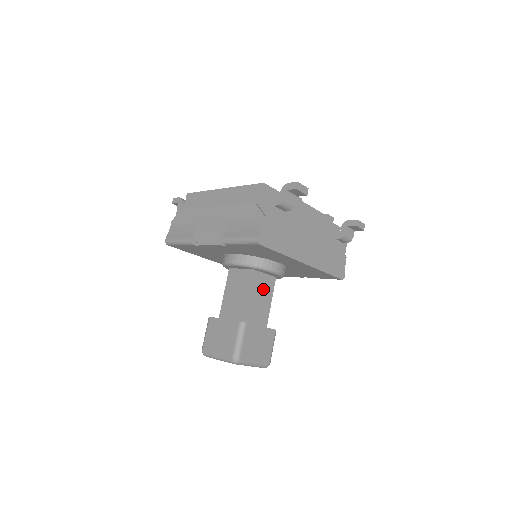
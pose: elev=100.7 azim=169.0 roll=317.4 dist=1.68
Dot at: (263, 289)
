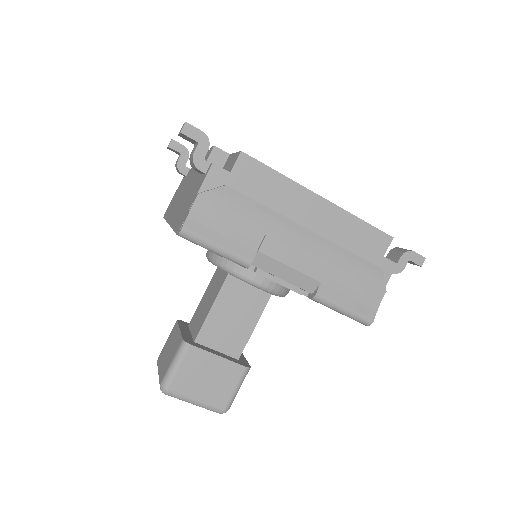
Dot at: occluded
